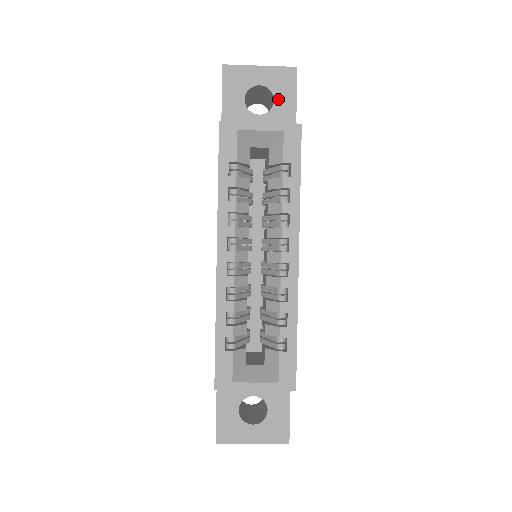
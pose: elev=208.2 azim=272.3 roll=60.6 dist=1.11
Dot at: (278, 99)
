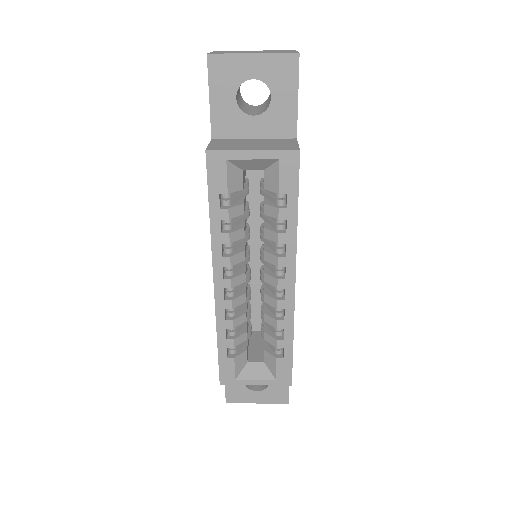
Dot at: (276, 96)
